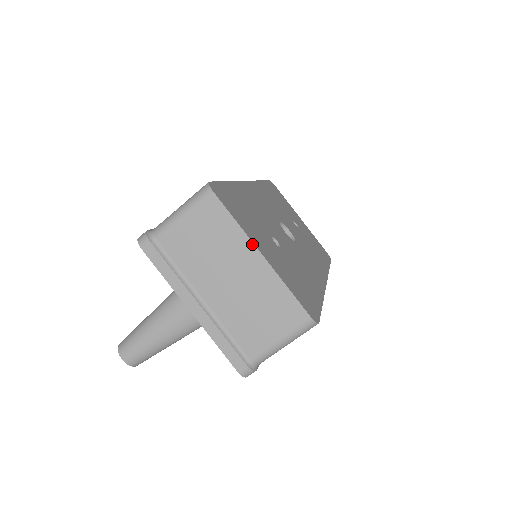
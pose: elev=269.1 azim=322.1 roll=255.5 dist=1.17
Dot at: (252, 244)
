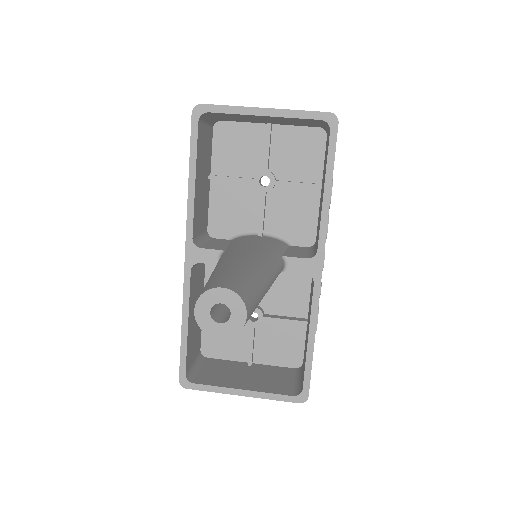
Dot at: occluded
